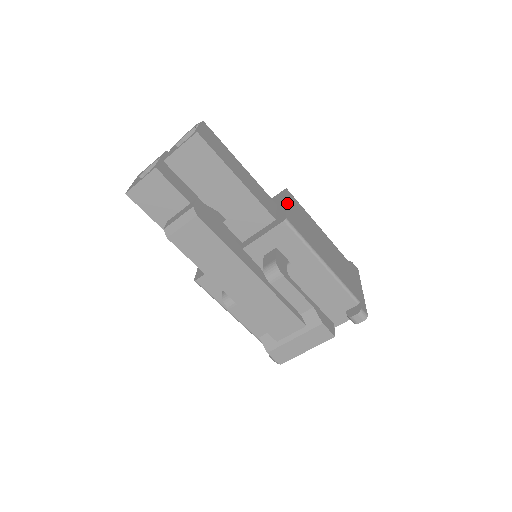
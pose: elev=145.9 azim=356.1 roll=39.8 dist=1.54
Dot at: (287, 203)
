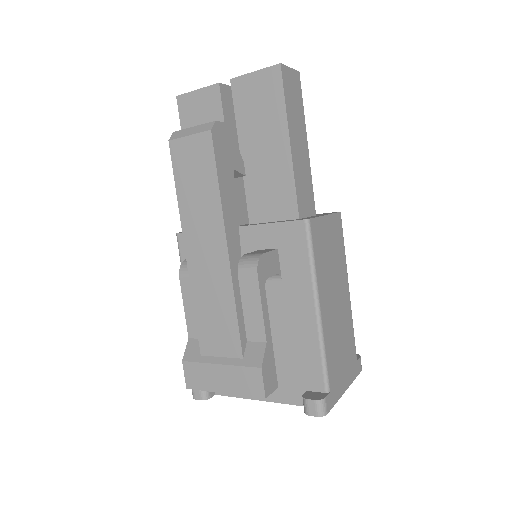
Dot at: (327, 216)
